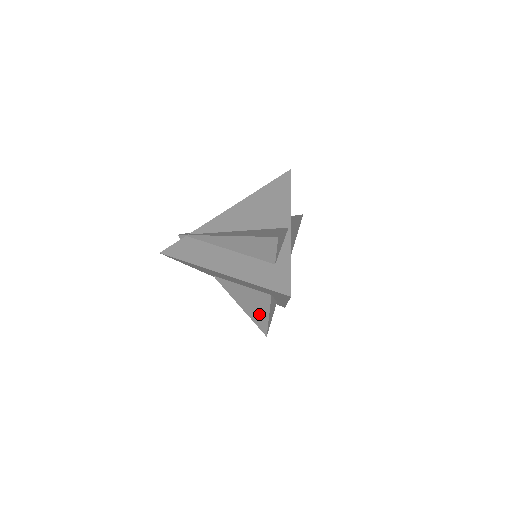
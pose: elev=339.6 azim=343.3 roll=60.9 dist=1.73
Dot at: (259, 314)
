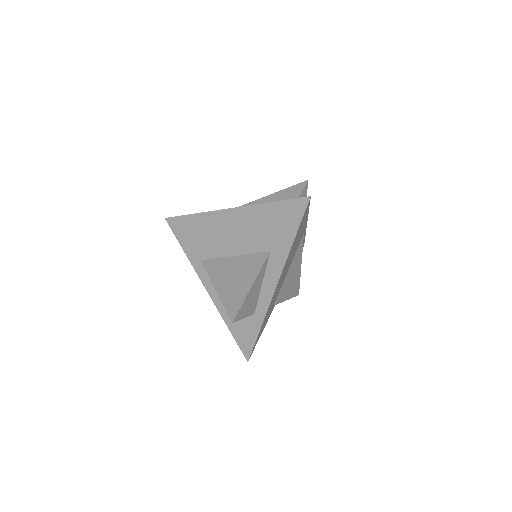
Dot at: (239, 288)
